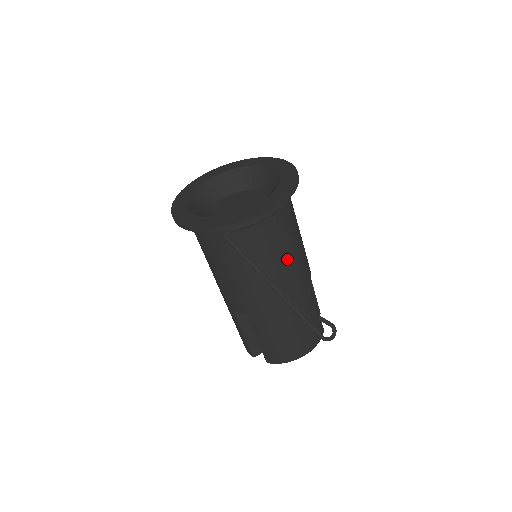
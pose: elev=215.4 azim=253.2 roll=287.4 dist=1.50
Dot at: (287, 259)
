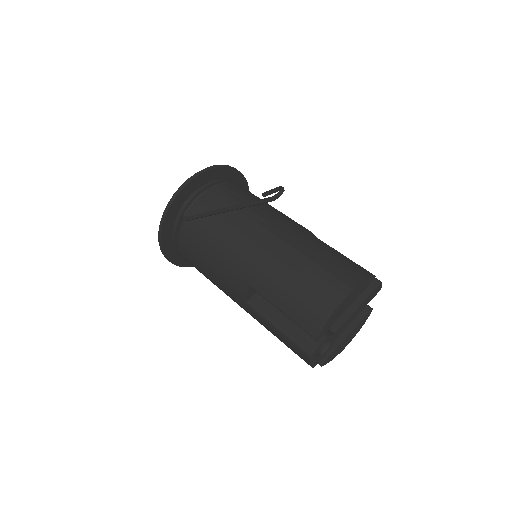
Dot at: (249, 210)
